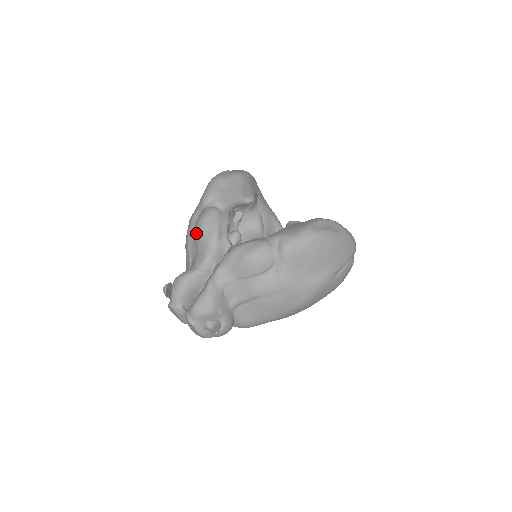
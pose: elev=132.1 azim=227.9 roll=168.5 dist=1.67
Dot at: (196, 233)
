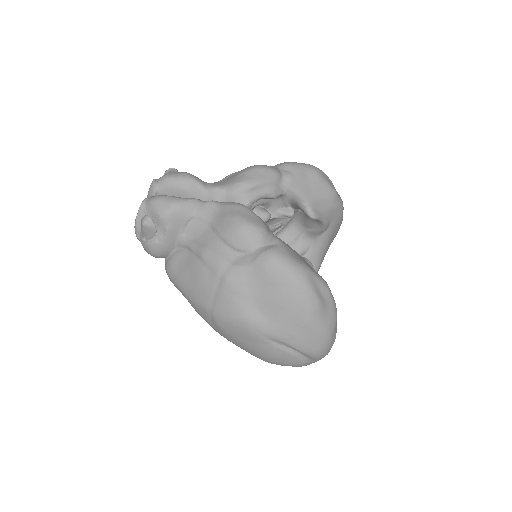
Dot at: (243, 169)
